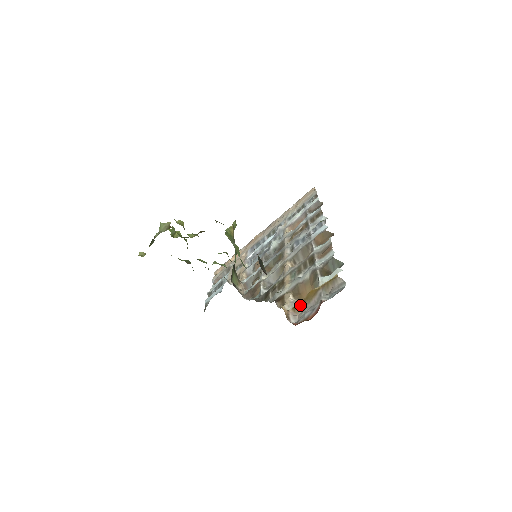
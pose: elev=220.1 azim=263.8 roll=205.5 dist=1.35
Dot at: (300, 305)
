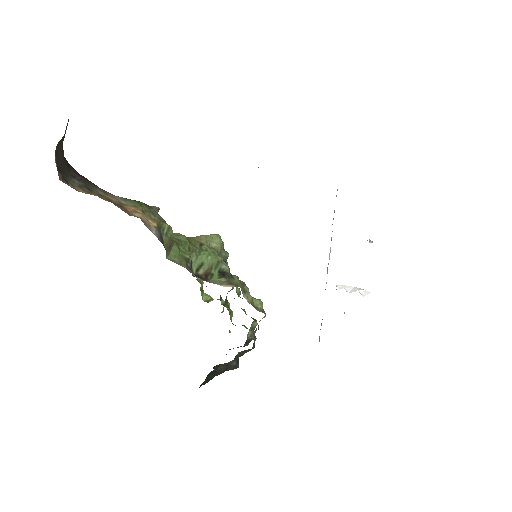
Dot at: occluded
